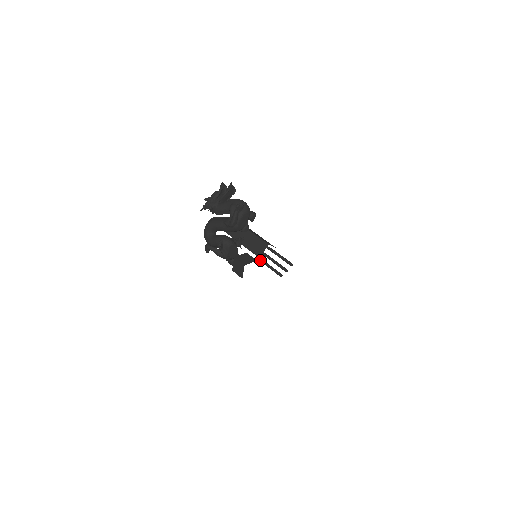
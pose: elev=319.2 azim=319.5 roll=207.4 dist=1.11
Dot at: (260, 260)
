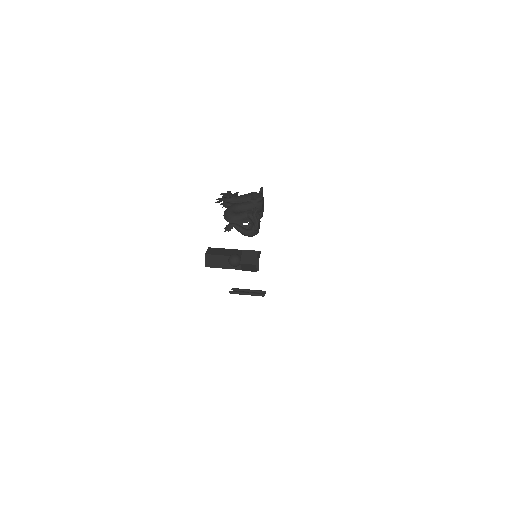
Dot at: (234, 291)
